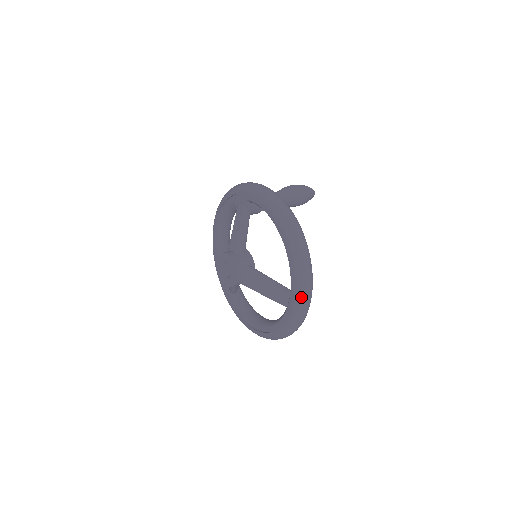
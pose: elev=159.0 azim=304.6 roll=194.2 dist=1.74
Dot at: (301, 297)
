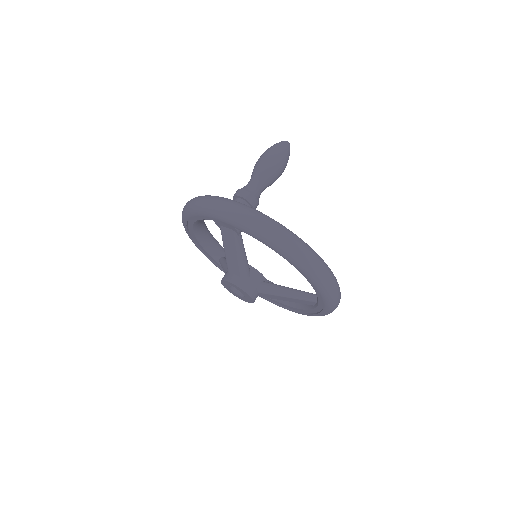
Dot at: (333, 308)
